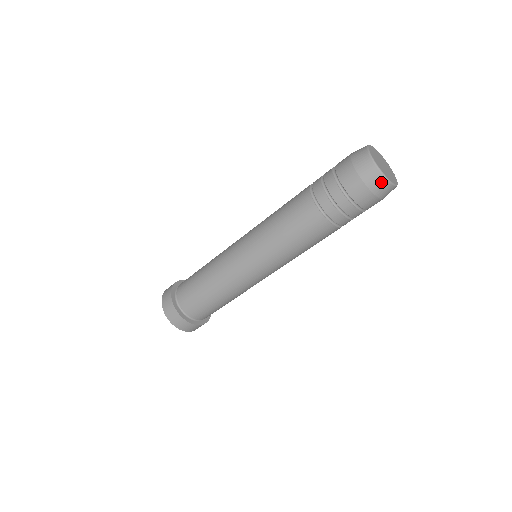
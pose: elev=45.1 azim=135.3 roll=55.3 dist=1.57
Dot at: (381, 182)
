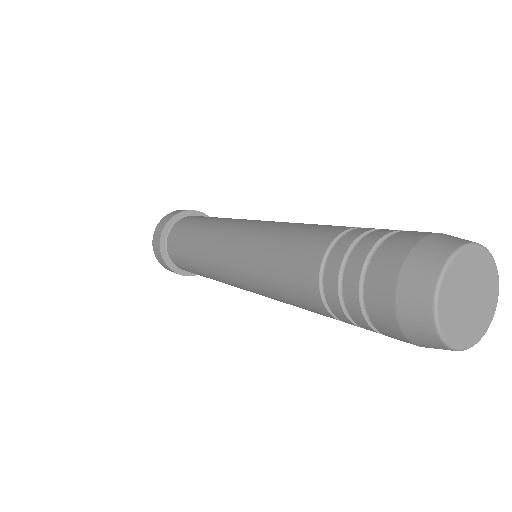
Dot at: (434, 344)
